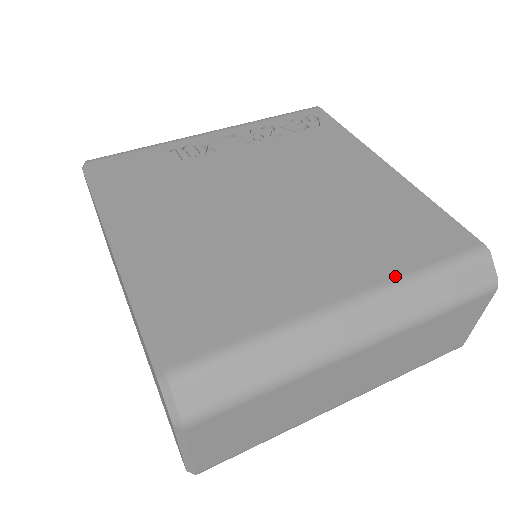
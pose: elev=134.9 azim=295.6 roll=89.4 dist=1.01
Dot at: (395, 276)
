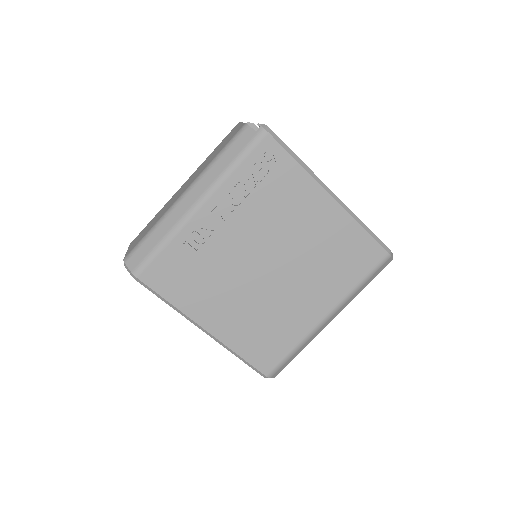
Dot at: (346, 294)
